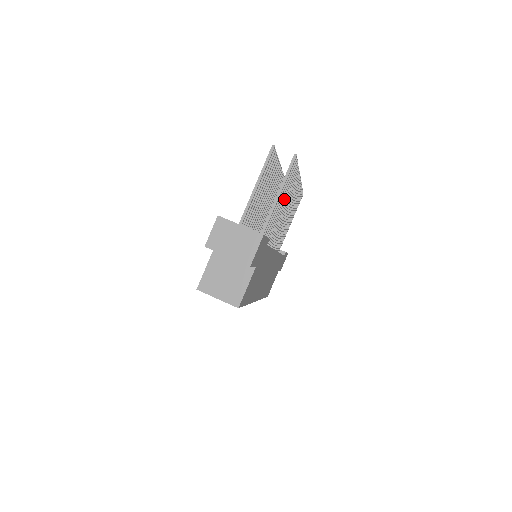
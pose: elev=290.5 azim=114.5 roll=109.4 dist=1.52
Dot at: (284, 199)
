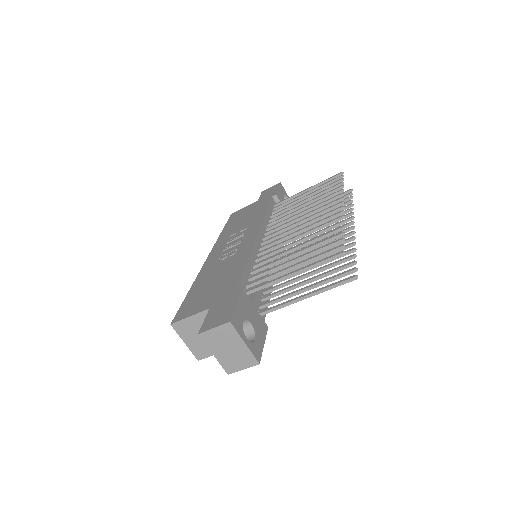
Dot at: occluded
